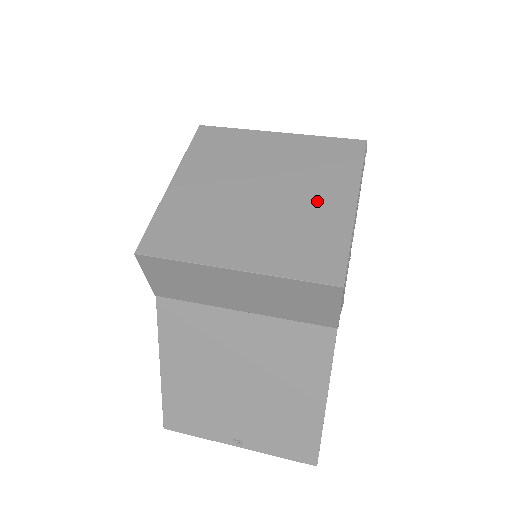
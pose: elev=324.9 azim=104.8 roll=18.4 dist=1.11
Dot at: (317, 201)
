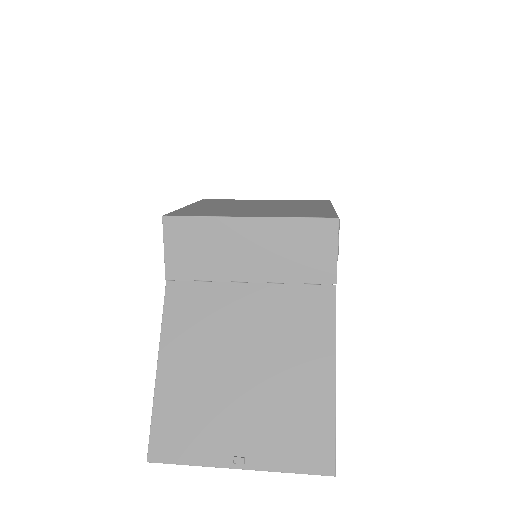
Dot at: (304, 207)
